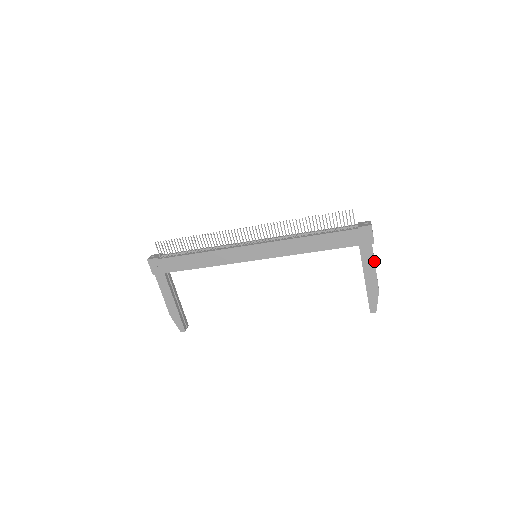
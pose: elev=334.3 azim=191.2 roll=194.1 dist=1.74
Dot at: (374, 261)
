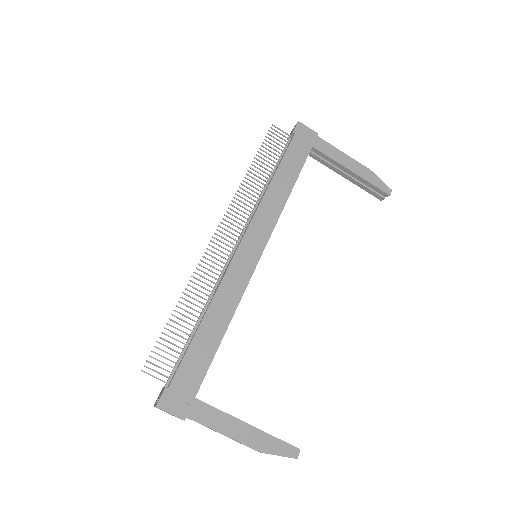
Dot at: occluded
